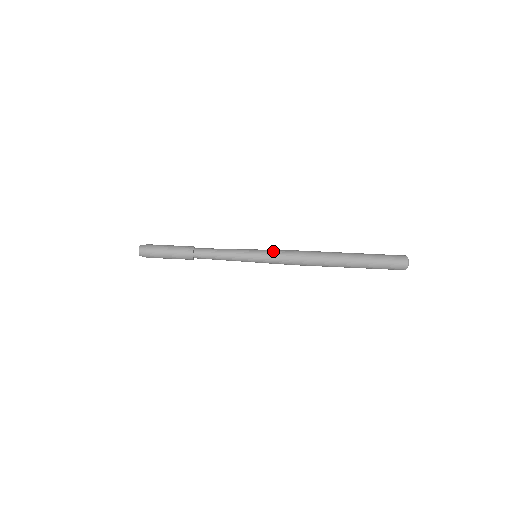
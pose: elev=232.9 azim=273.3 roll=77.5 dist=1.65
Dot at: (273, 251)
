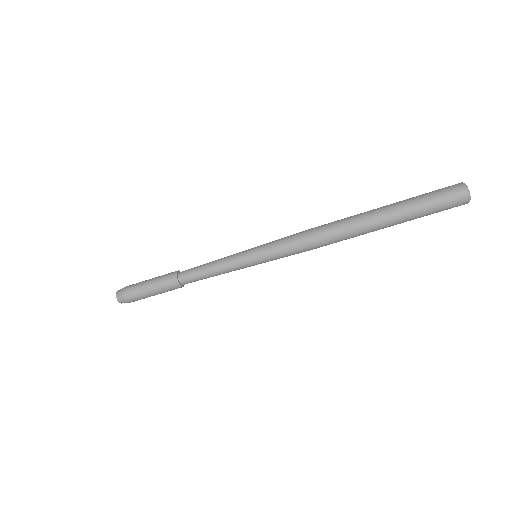
Dot at: (276, 250)
